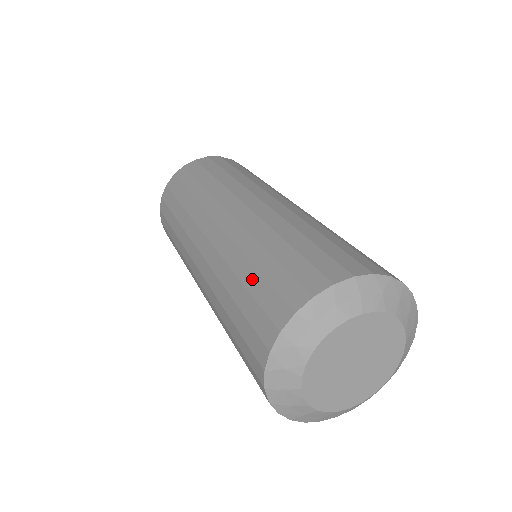
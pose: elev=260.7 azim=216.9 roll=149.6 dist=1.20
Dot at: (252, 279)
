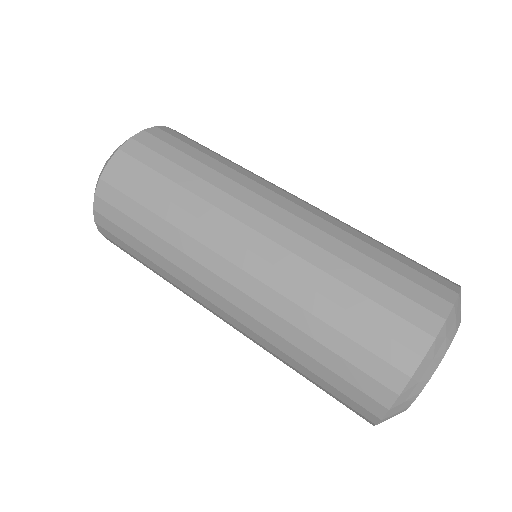
Dot at: (343, 321)
